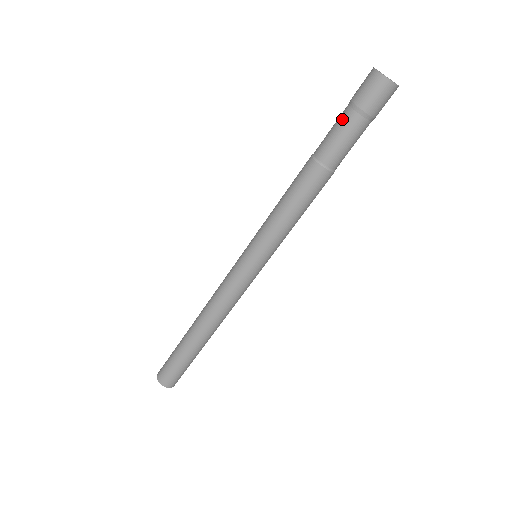
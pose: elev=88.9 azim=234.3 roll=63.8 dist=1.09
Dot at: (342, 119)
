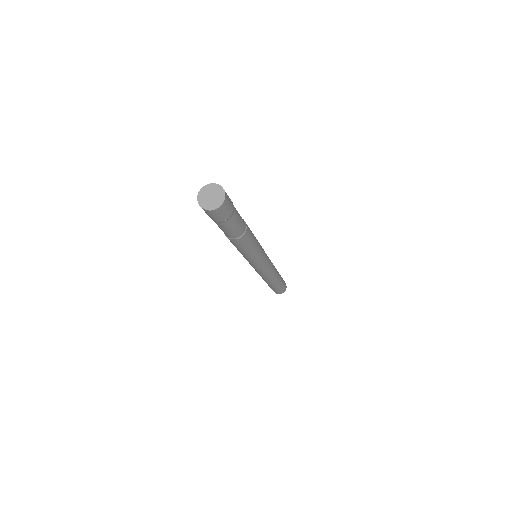
Dot at: (218, 225)
